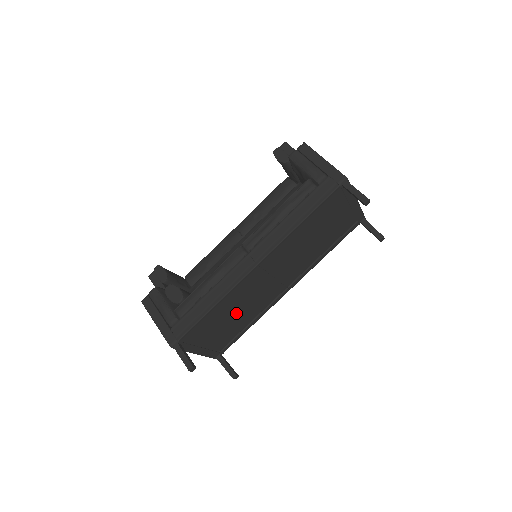
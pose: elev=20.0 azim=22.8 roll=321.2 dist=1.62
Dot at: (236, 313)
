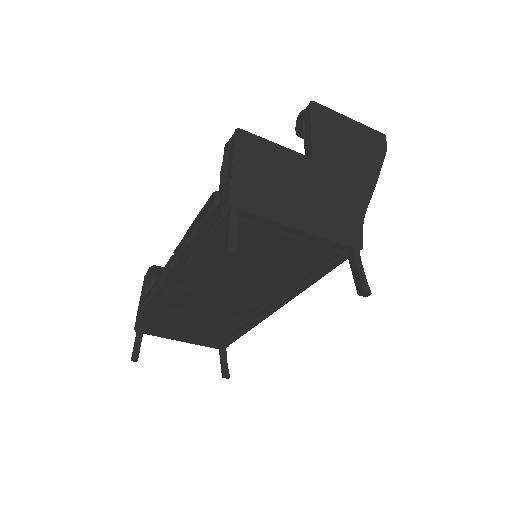
Dot at: (199, 319)
